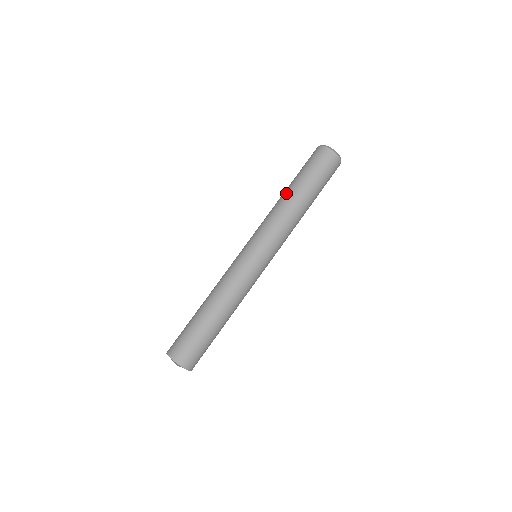
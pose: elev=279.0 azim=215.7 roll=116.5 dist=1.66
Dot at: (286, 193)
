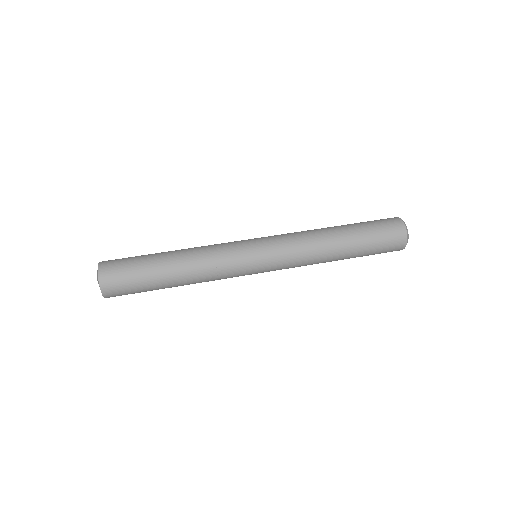
Dot at: (331, 227)
